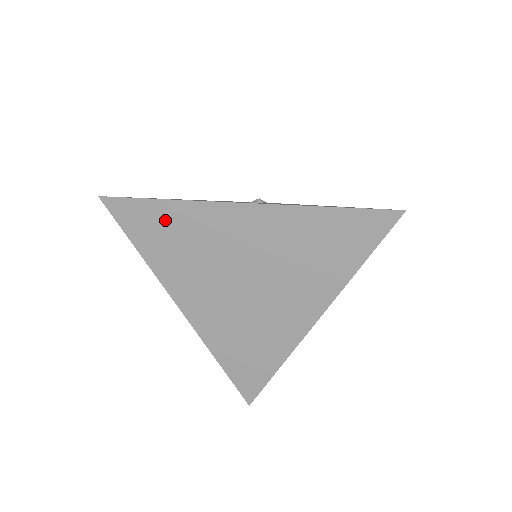
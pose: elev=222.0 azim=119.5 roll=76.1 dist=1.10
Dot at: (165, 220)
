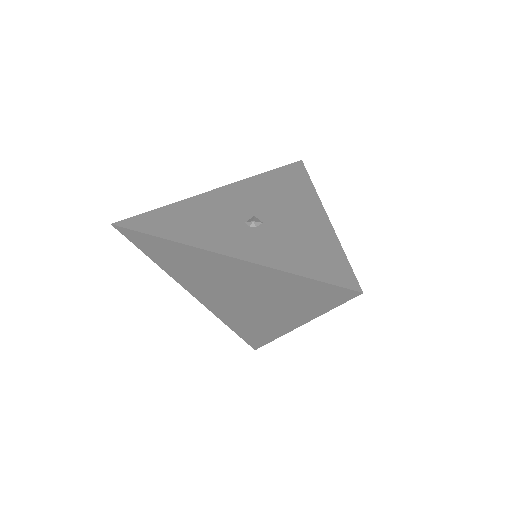
Dot at: (166, 249)
